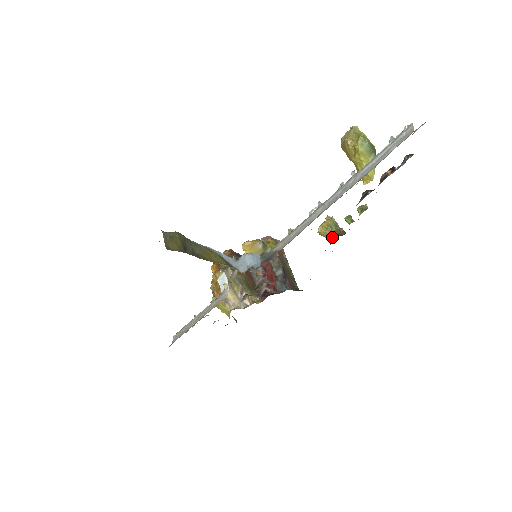
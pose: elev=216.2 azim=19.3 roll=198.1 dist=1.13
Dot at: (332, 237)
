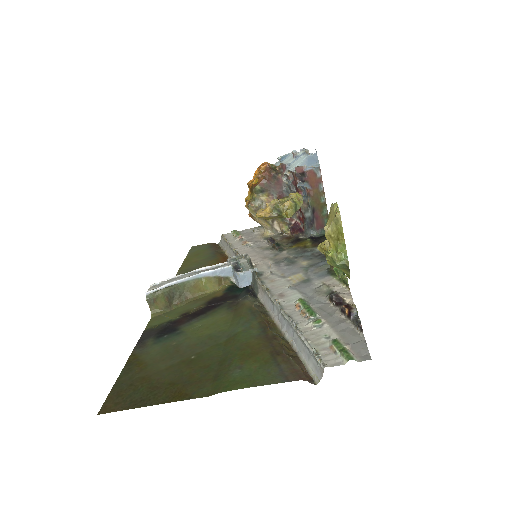
Dot at: occluded
